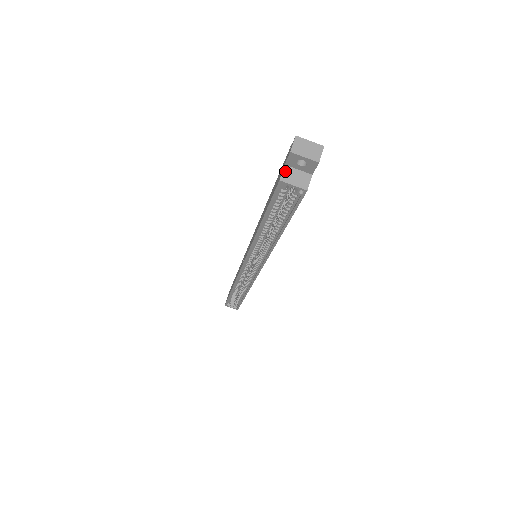
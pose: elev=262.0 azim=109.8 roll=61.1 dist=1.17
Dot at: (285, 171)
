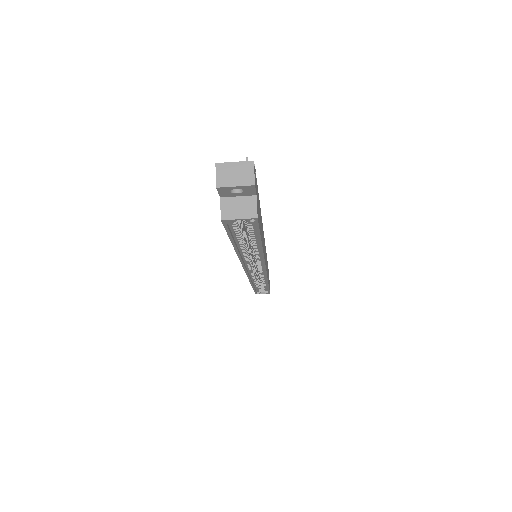
Dot at: (223, 206)
